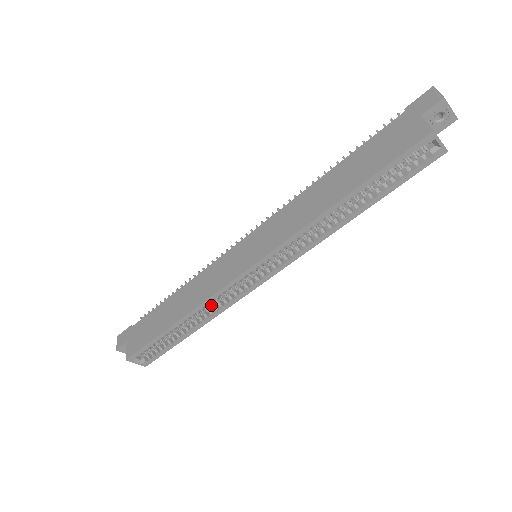
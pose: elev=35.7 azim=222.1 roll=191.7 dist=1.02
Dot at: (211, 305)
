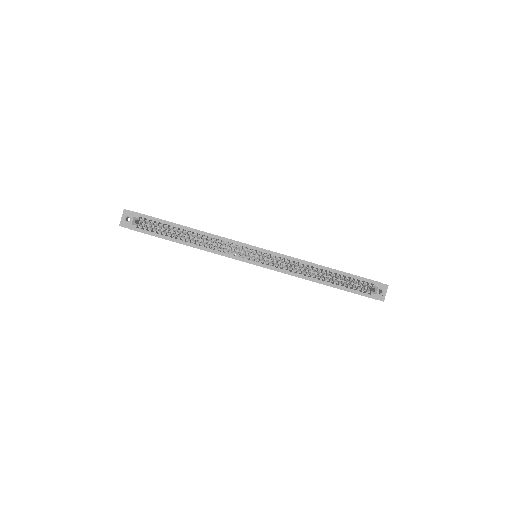
Dot at: (210, 246)
